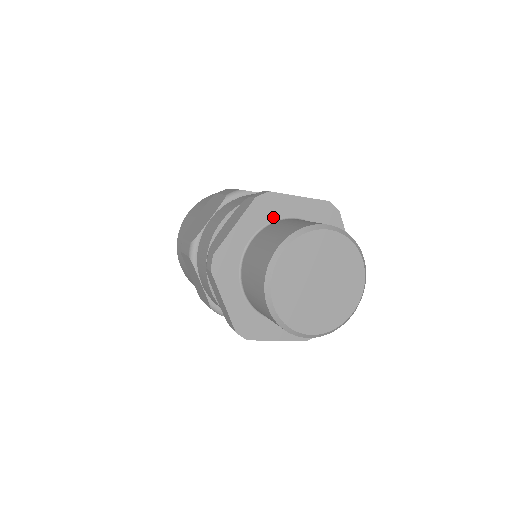
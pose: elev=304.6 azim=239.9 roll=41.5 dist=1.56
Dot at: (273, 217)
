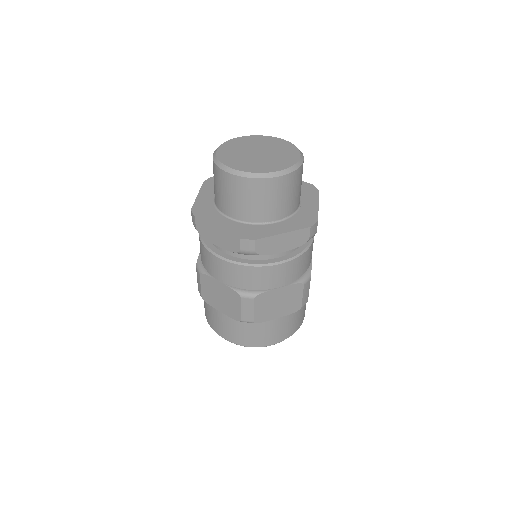
Dot at: occluded
